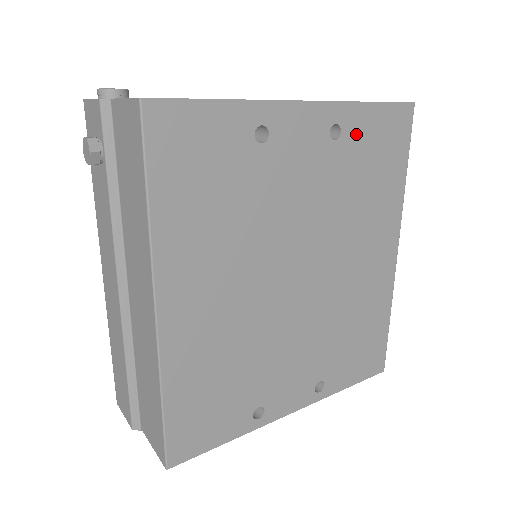
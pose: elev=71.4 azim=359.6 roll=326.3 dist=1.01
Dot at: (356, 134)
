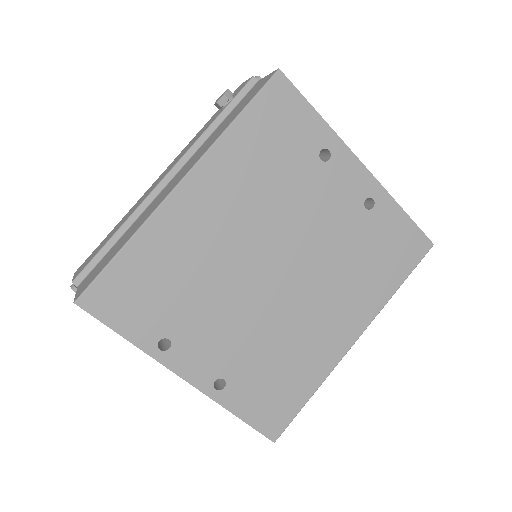
Dot at: (382, 220)
